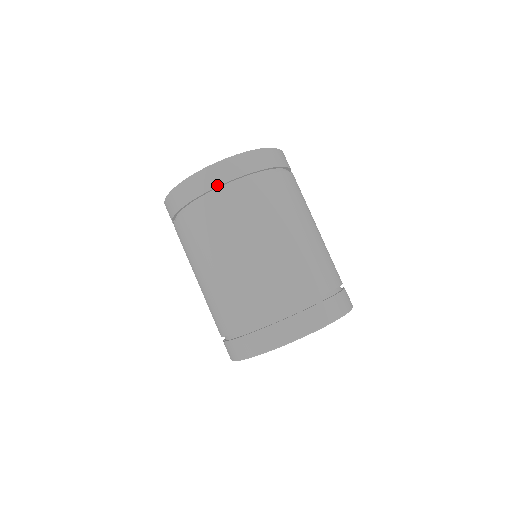
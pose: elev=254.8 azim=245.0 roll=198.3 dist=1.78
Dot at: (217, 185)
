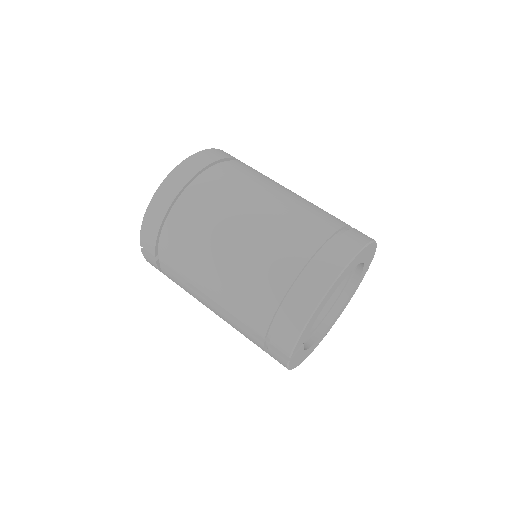
Dot at: (189, 178)
